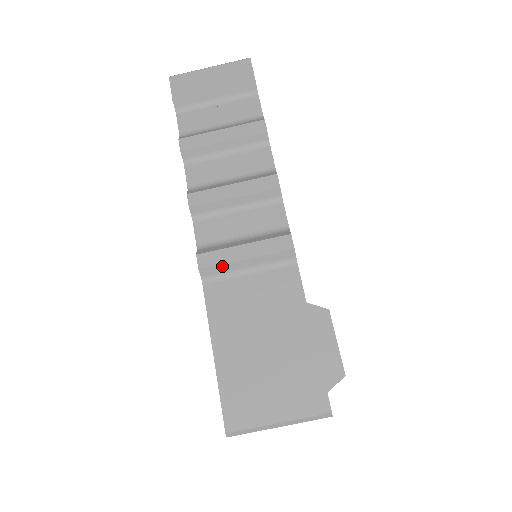
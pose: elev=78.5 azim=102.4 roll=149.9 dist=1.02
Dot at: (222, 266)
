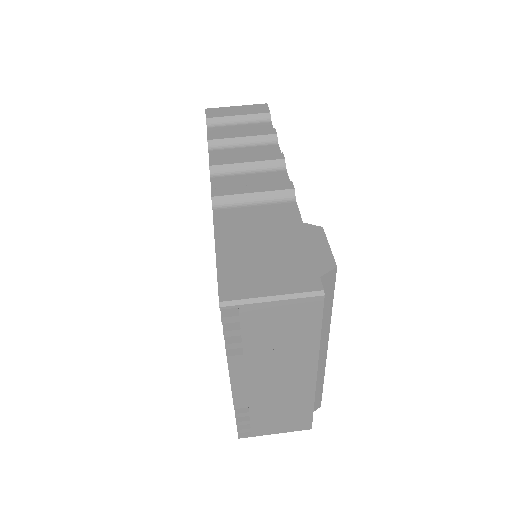
Dot at: (232, 196)
